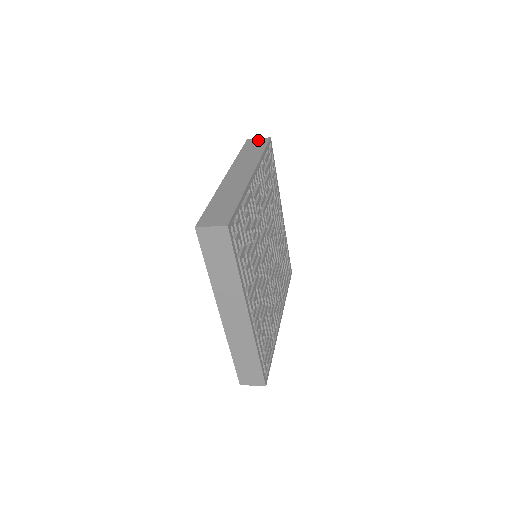
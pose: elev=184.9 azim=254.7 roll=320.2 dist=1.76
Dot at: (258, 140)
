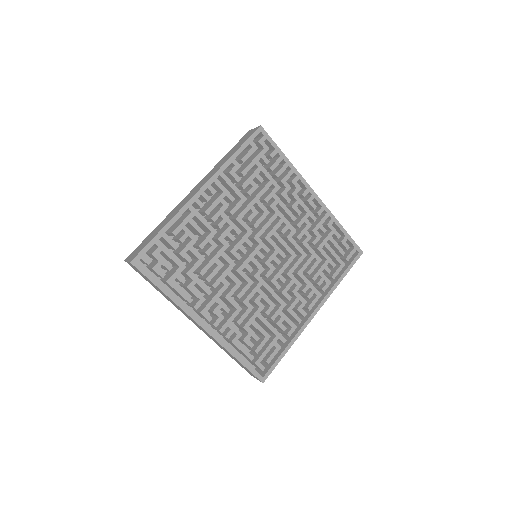
Dot at: (251, 132)
